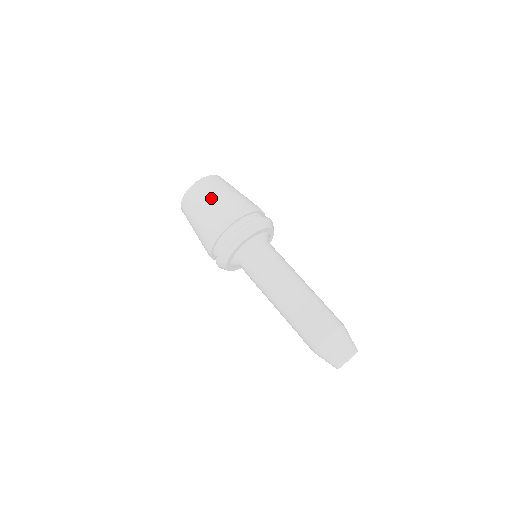
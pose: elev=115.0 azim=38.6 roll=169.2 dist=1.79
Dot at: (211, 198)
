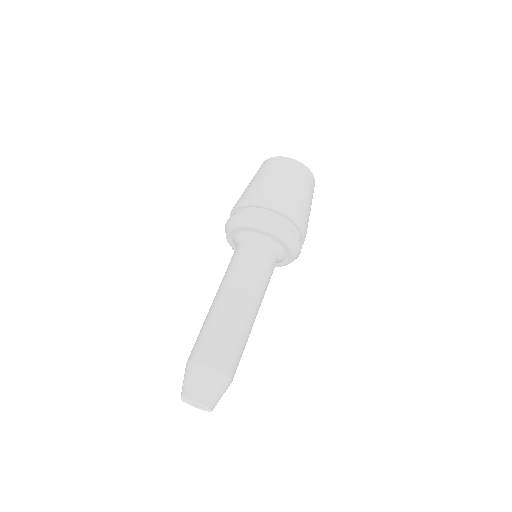
Dot at: (287, 179)
